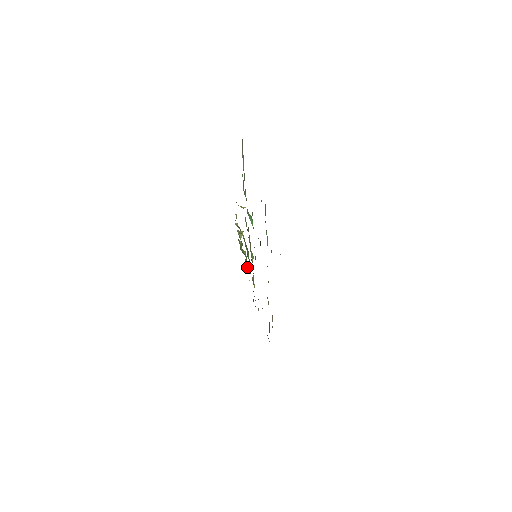
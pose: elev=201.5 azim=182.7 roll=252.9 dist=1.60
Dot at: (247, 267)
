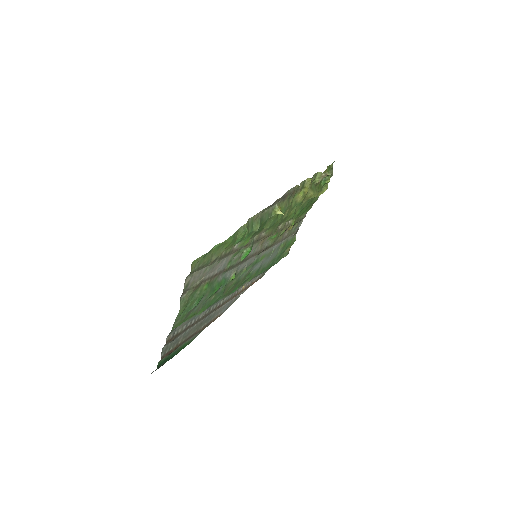
Dot at: (318, 194)
